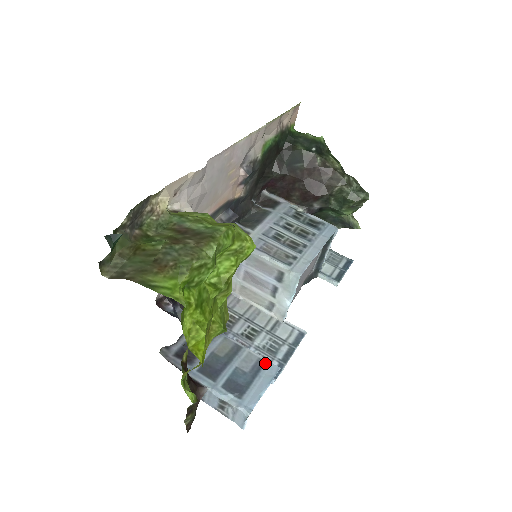
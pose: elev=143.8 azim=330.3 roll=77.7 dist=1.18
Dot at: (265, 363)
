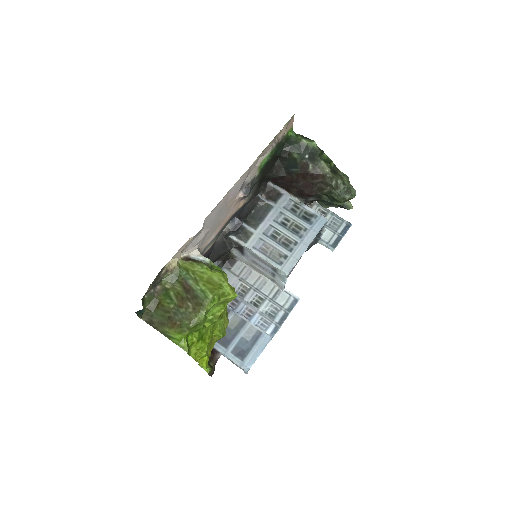
Dot at: (262, 334)
